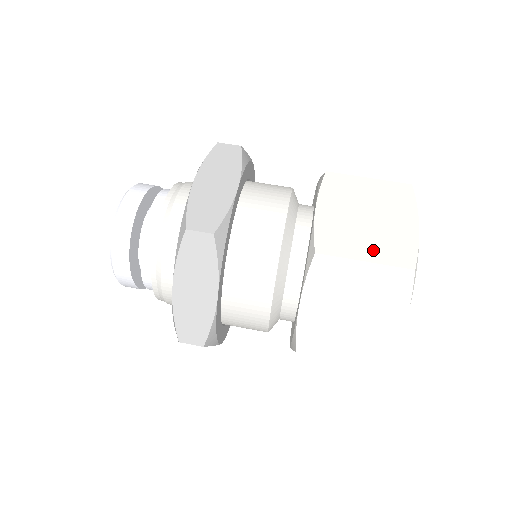
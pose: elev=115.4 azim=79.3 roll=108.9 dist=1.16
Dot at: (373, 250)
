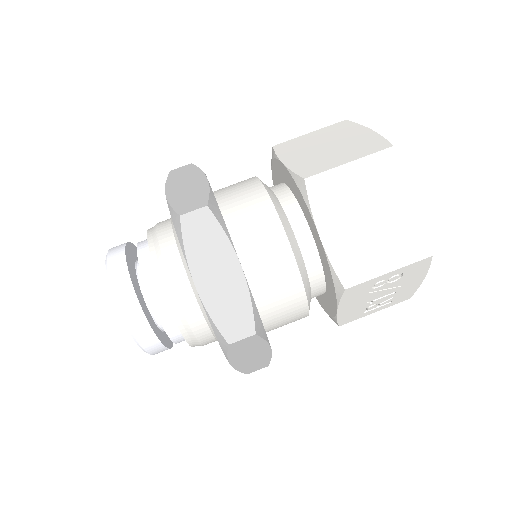
Dot at: (350, 155)
